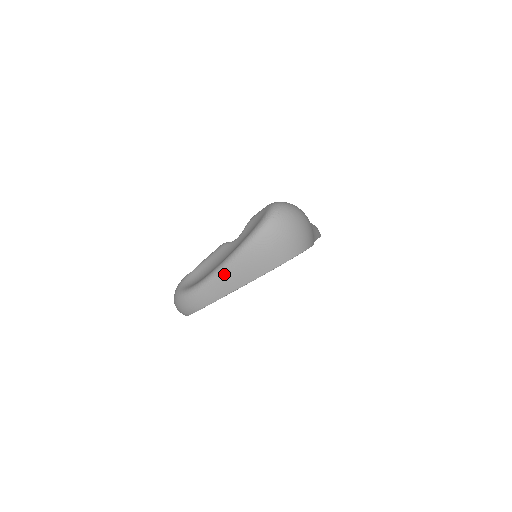
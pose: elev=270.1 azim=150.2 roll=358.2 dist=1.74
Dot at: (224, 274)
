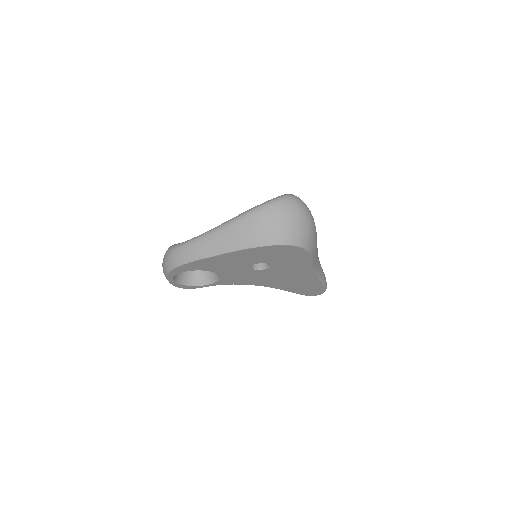
Dot at: (218, 233)
